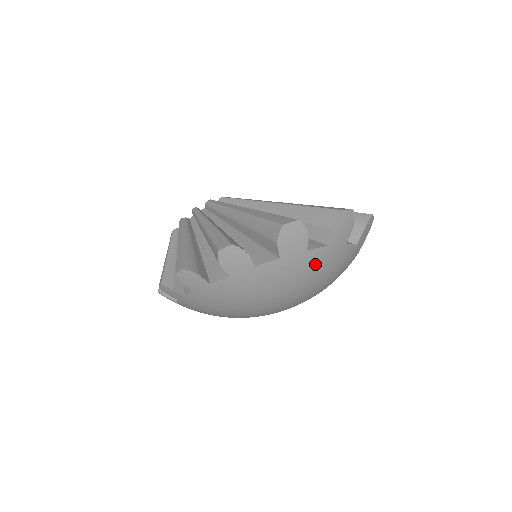
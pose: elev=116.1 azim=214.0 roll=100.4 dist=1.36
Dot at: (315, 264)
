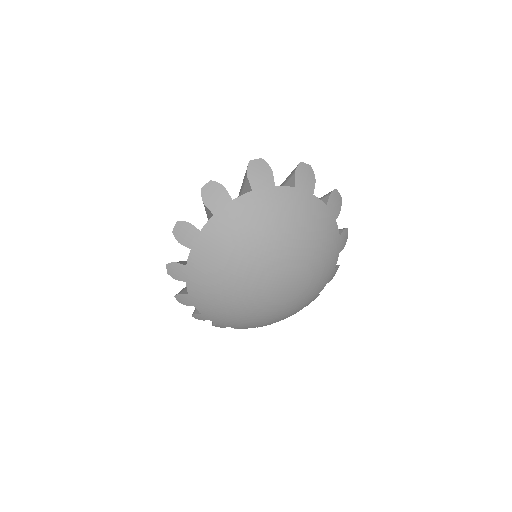
Dot at: (251, 210)
